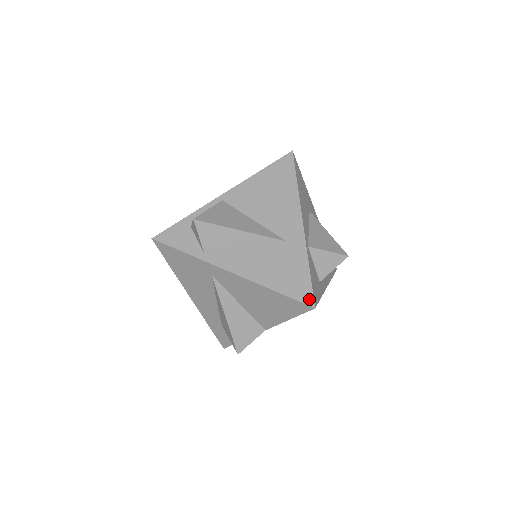
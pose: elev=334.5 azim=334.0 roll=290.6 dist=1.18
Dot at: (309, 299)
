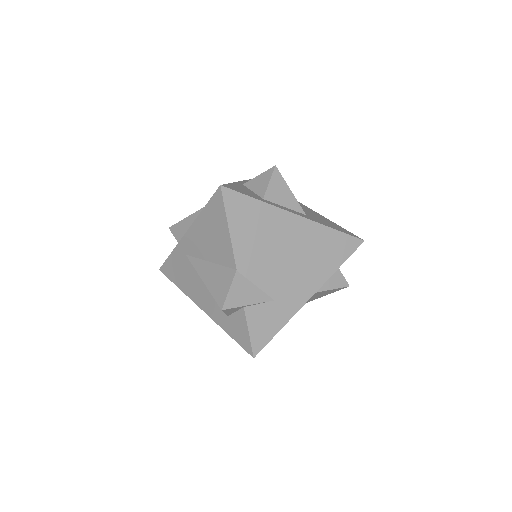
Dot at: occluded
